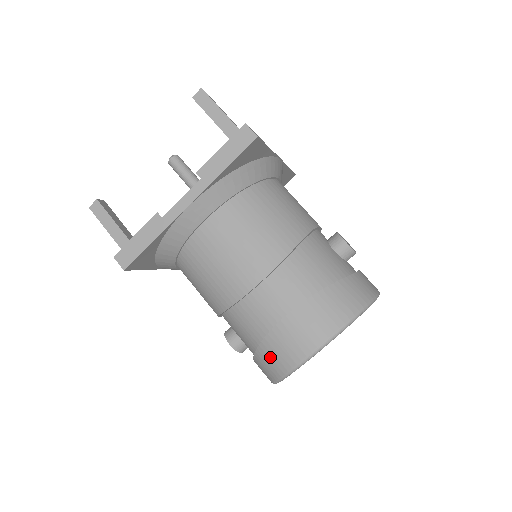
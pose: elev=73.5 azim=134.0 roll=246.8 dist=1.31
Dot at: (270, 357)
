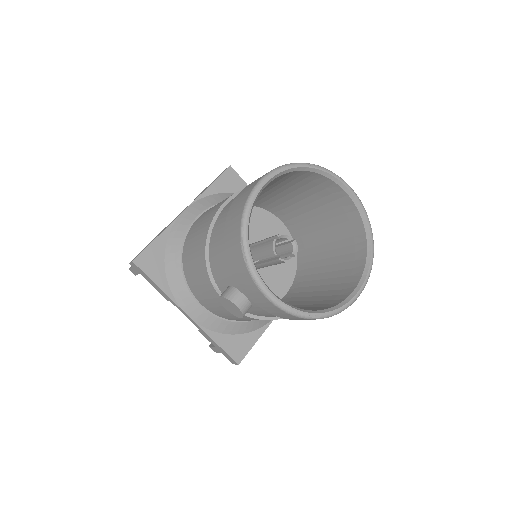
Dot at: (231, 225)
